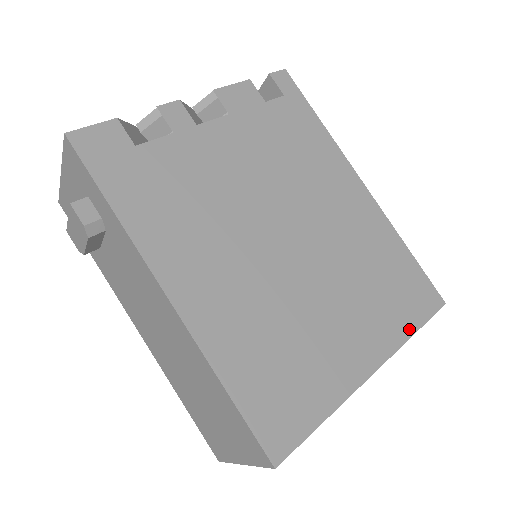
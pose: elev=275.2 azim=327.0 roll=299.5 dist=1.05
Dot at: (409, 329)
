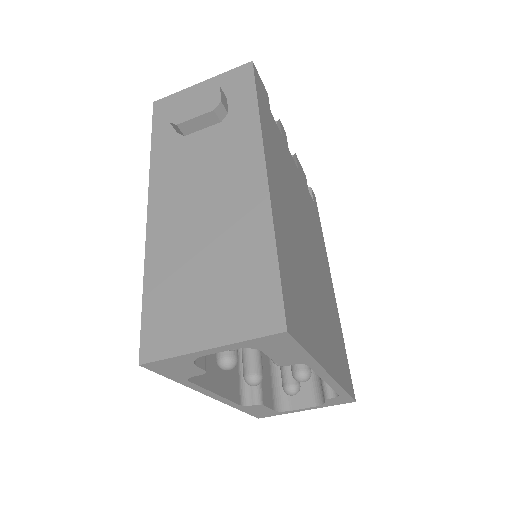
Dot at: (343, 383)
